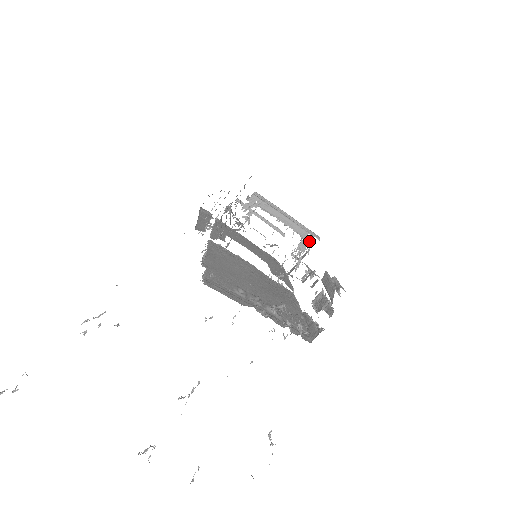
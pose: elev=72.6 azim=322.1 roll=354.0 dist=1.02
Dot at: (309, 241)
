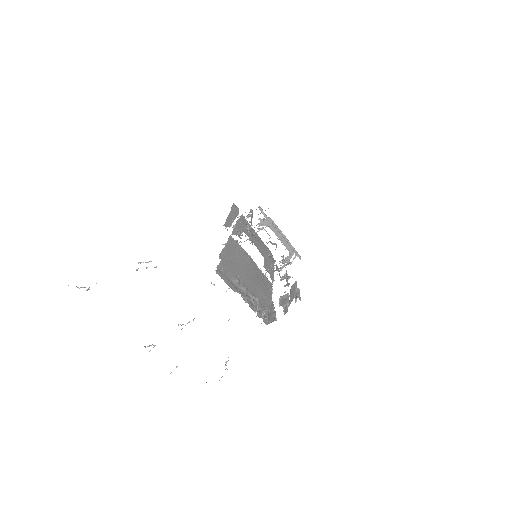
Dot at: (294, 258)
